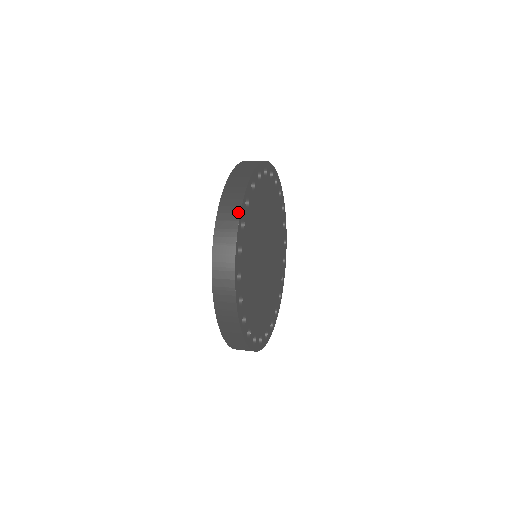
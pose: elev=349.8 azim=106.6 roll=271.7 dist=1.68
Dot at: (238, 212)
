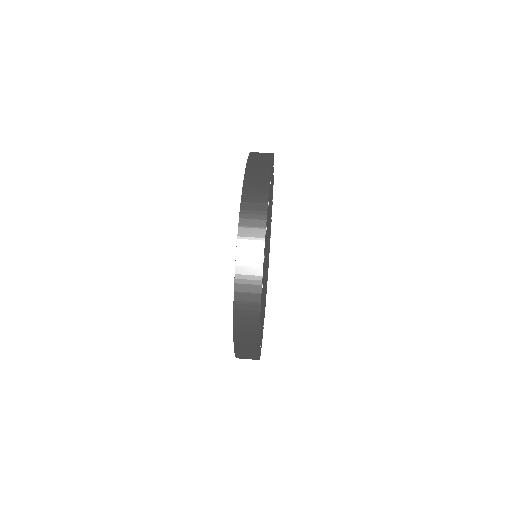
Dot at: (257, 337)
